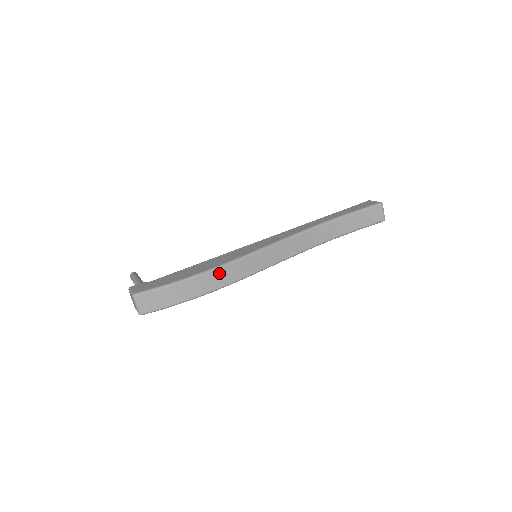
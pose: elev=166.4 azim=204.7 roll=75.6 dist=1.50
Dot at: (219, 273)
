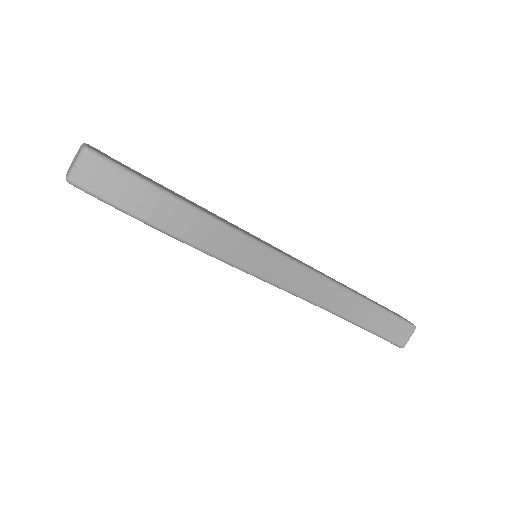
Dot at: (210, 226)
